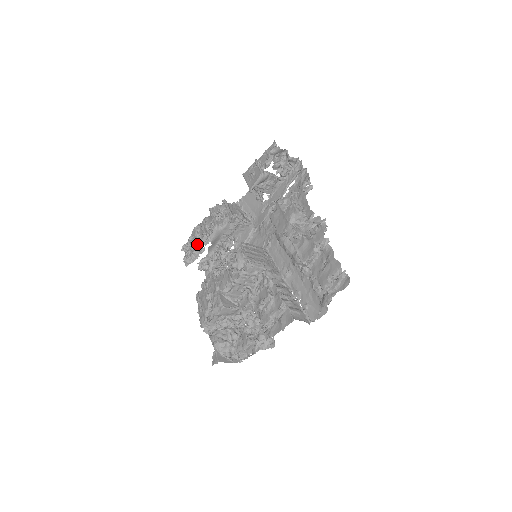
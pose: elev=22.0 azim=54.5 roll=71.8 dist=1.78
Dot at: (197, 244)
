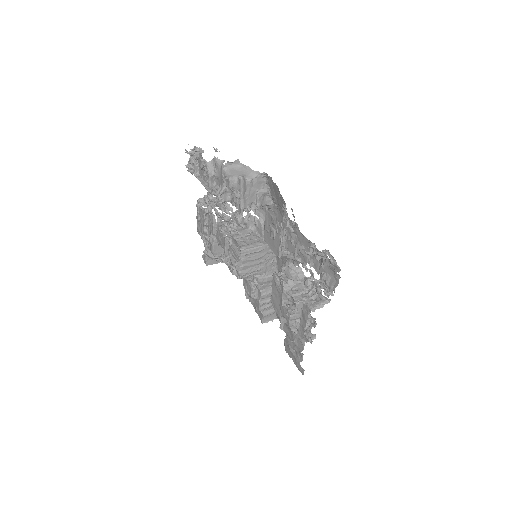
Dot at: (202, 173)
